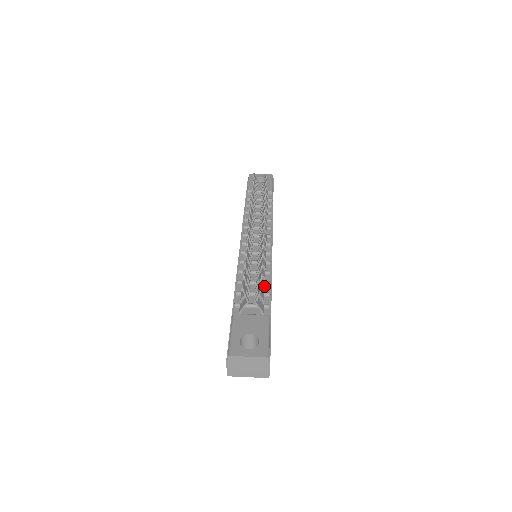
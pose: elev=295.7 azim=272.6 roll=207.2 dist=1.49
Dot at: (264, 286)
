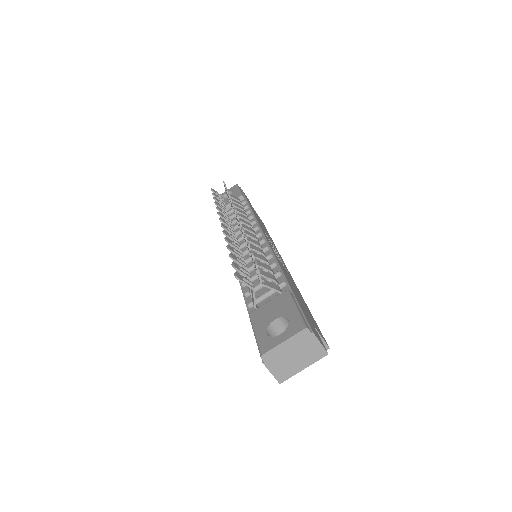
Dot at: (269, 269)
